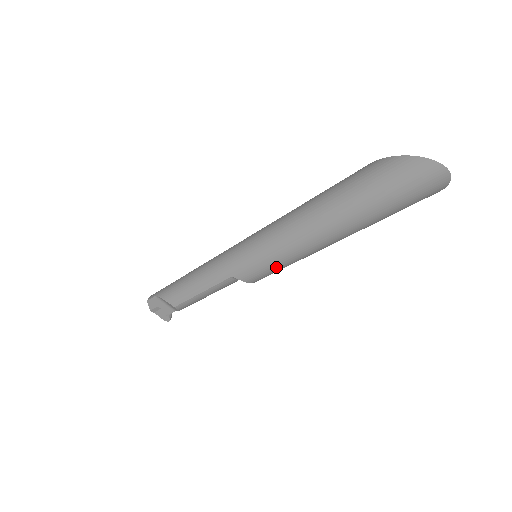
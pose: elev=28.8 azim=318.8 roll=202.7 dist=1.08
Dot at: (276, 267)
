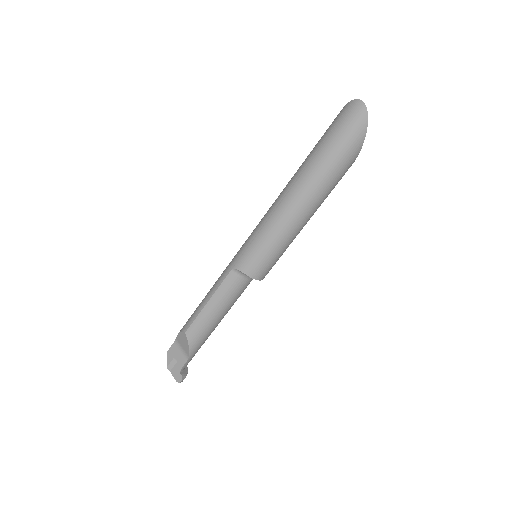
Dot at: (265, 243)
